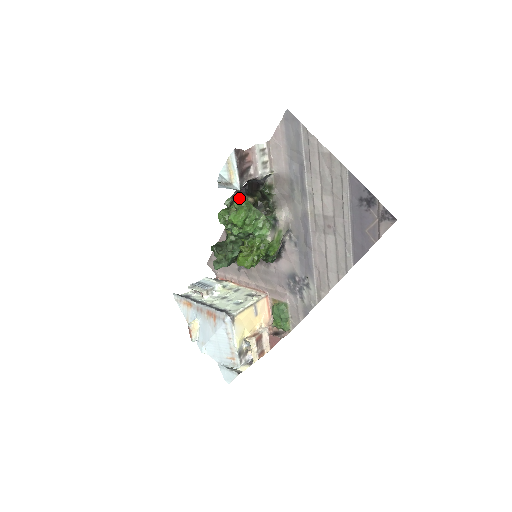
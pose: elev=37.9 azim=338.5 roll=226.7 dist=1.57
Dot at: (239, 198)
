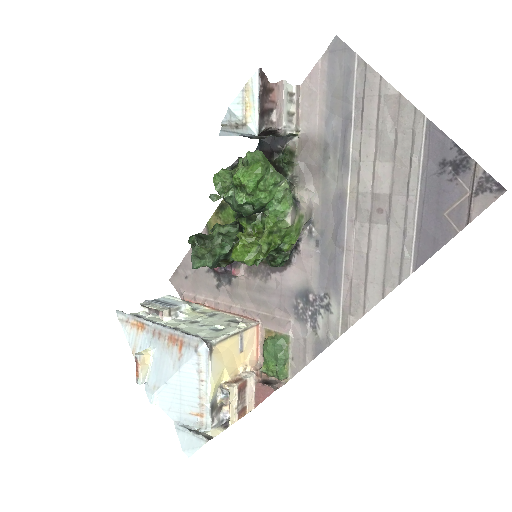
Dot at: occluded
